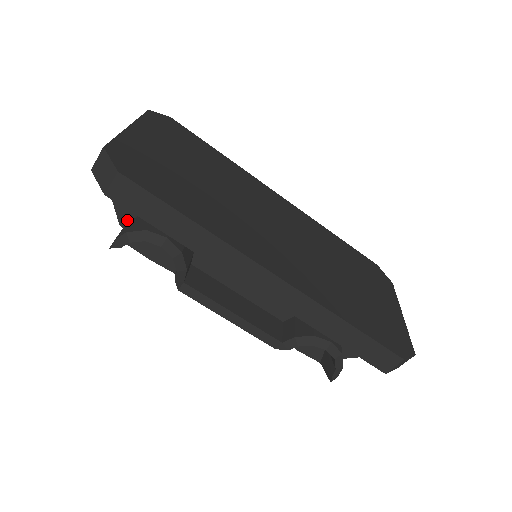
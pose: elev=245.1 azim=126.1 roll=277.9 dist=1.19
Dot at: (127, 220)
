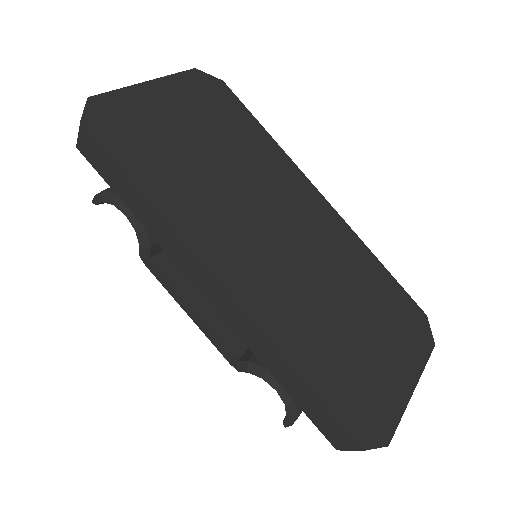
Dot at: occluded
